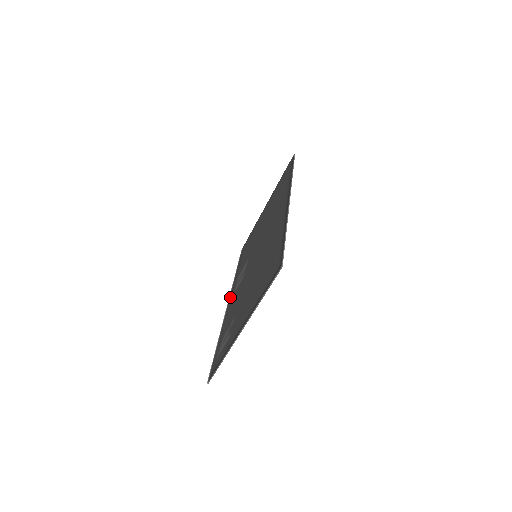
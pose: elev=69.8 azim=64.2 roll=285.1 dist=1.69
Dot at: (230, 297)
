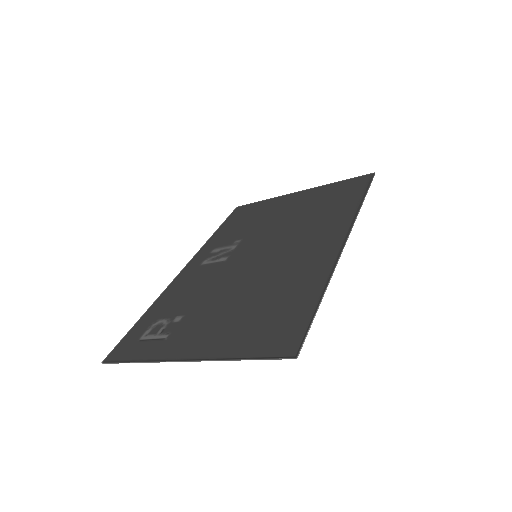
Dot at: (192, 263)
